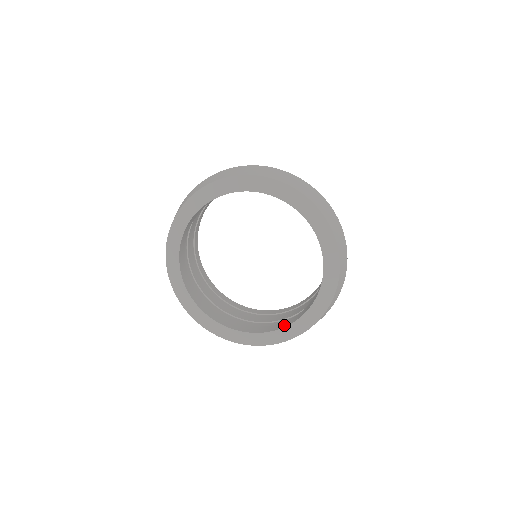
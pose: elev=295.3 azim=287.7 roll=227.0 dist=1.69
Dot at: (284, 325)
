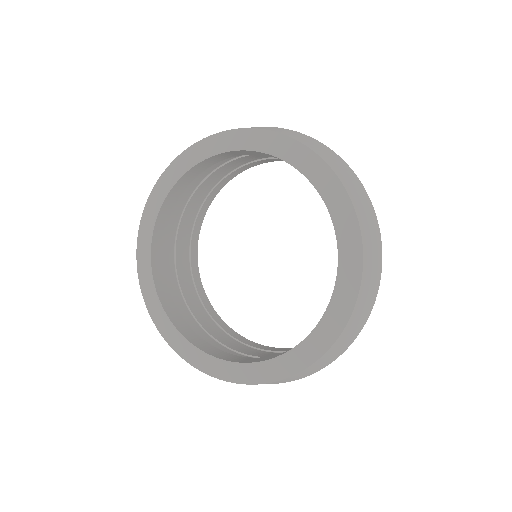
Dot at: (195, 341)
